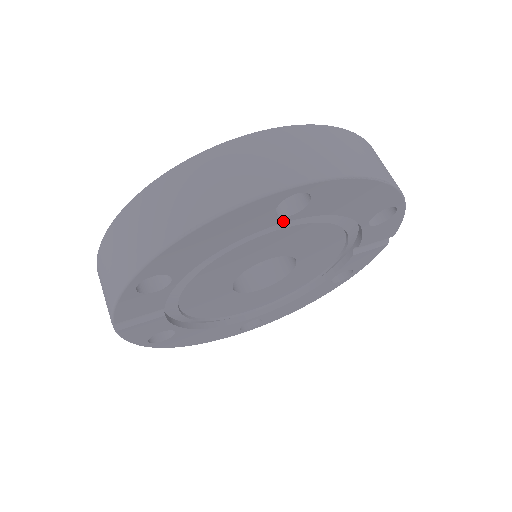
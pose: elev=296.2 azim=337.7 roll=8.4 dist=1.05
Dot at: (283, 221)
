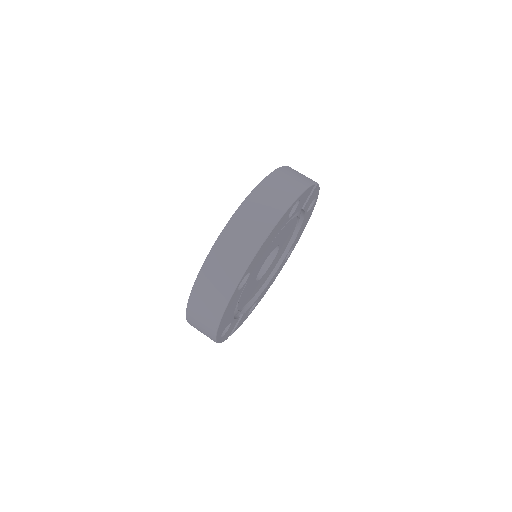
Dot at: (247, 281)
